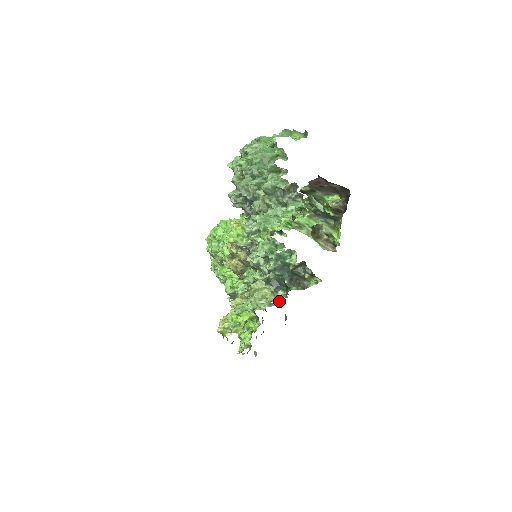
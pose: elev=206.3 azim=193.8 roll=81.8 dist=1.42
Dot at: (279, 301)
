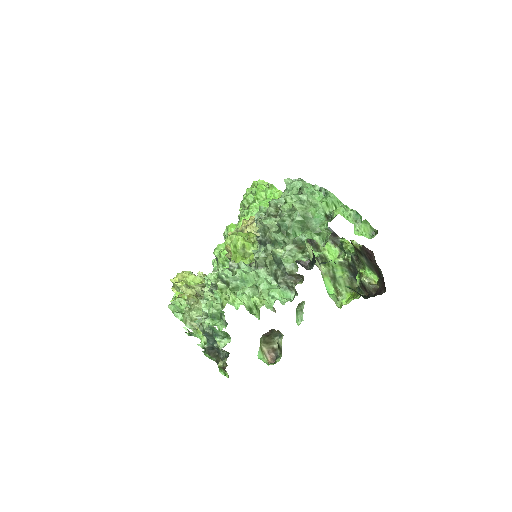
Dot at: occluded
